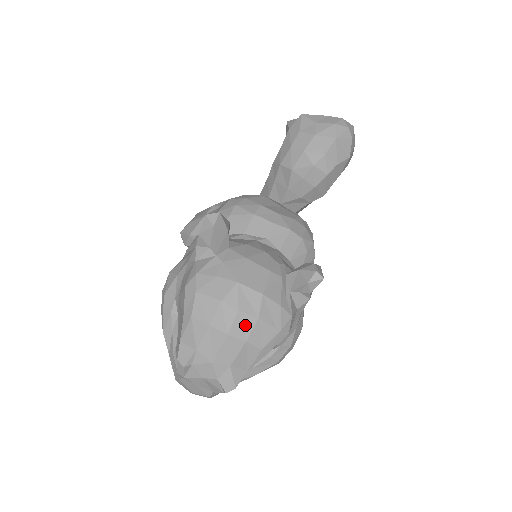
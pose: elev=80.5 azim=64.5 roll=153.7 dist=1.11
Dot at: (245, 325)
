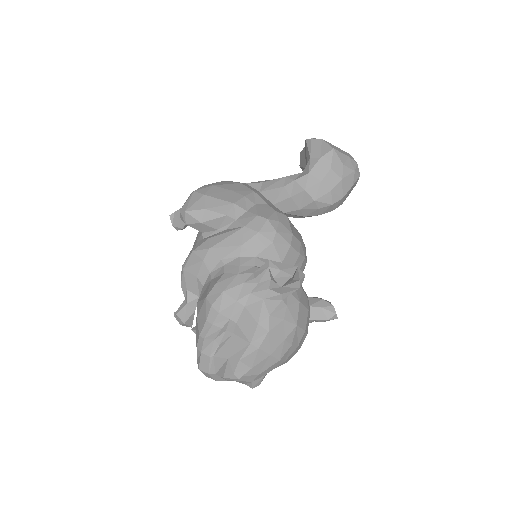
Dot at: (290, 352)
